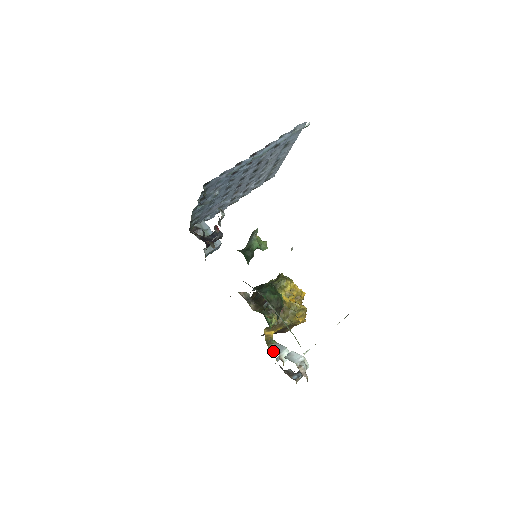
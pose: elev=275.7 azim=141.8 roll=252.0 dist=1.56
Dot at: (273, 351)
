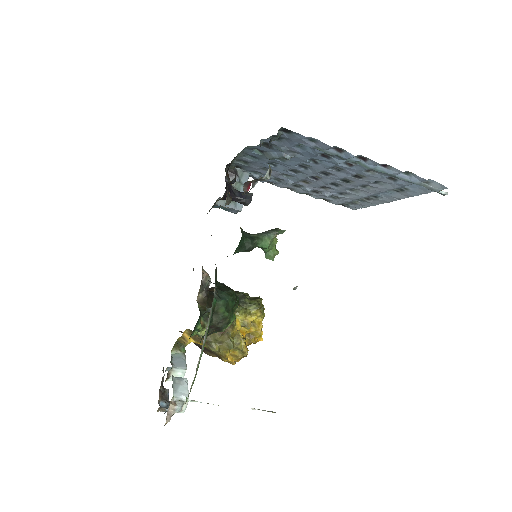
Dot at: (172, 358)
